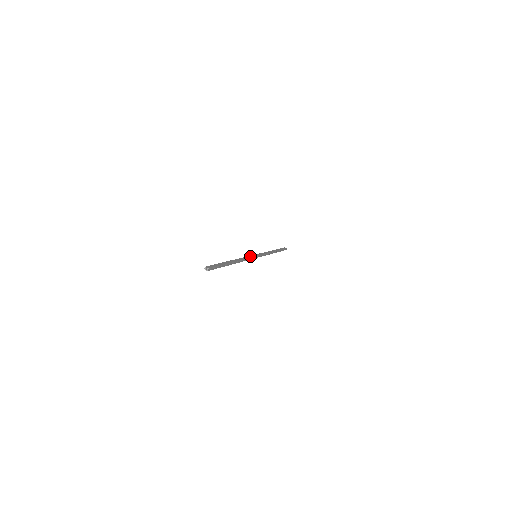
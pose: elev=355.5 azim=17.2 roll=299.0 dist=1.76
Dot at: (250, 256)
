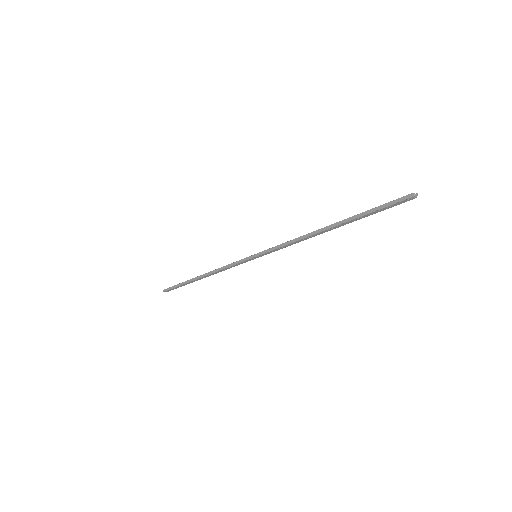
Dot at: (273, 247)
